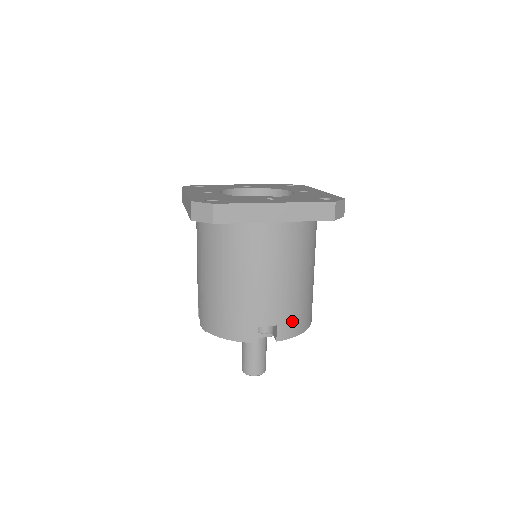
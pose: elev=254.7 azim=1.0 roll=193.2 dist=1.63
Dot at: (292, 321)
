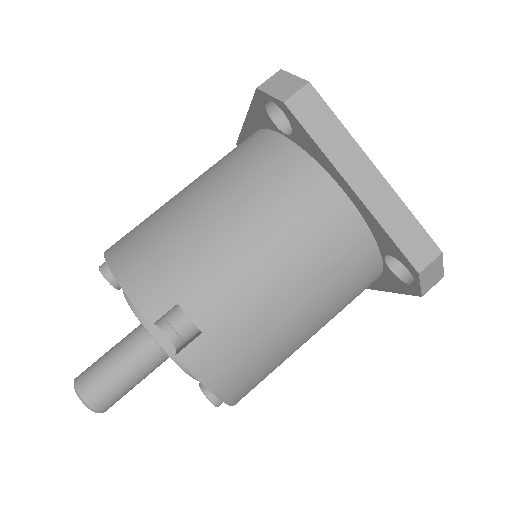
Dot at: (224, 355)
